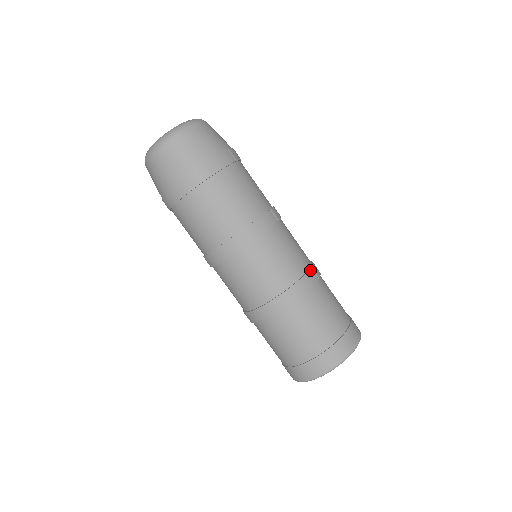
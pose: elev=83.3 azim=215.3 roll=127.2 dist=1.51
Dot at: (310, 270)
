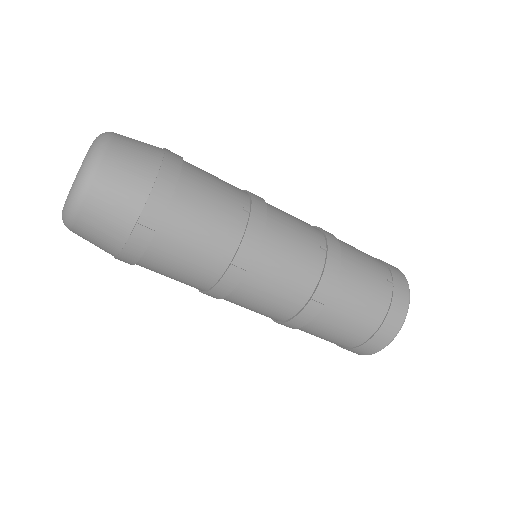
Dot at: (308, 304)
